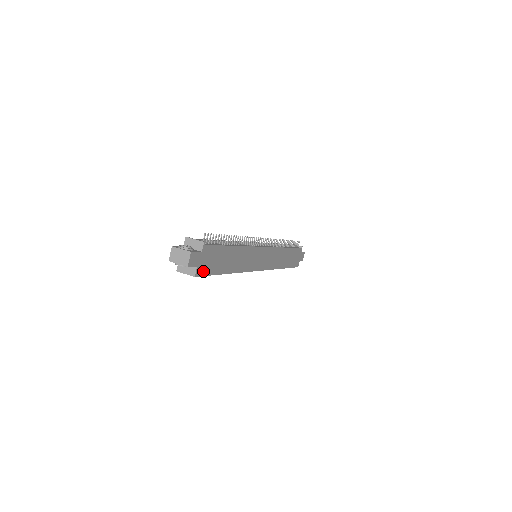
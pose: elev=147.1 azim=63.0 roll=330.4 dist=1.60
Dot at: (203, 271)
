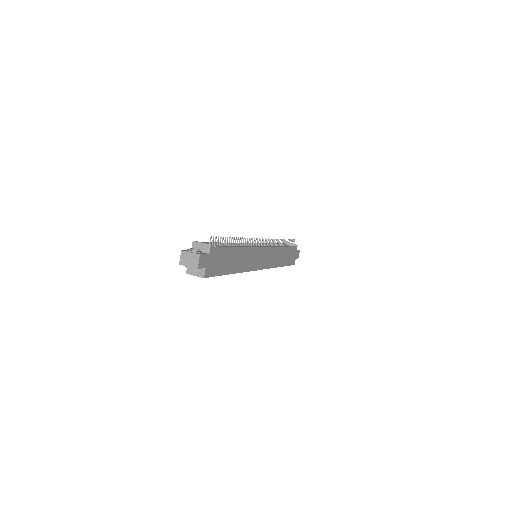
Dot at: (211, 272)
